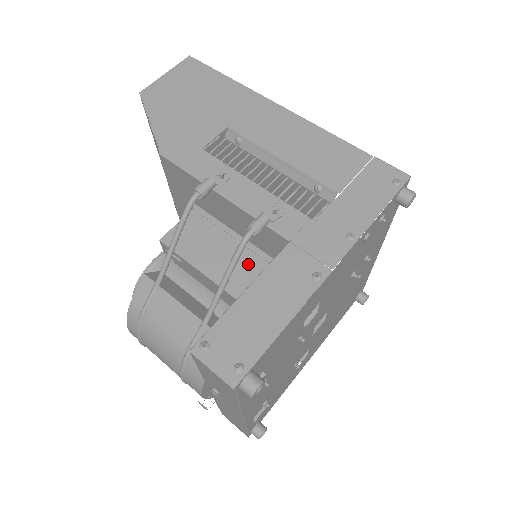
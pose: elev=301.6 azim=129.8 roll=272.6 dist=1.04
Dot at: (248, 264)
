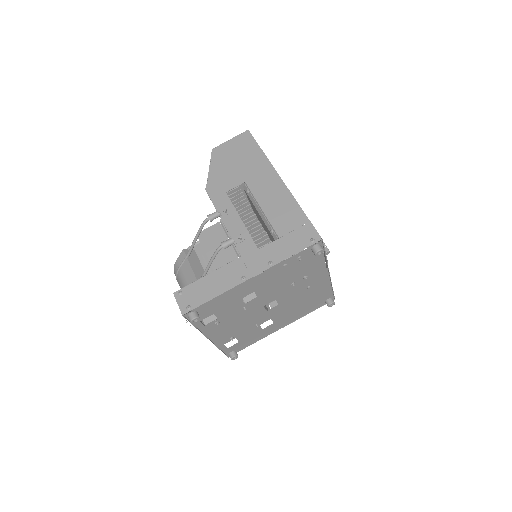
Dot at: (231, 260)
